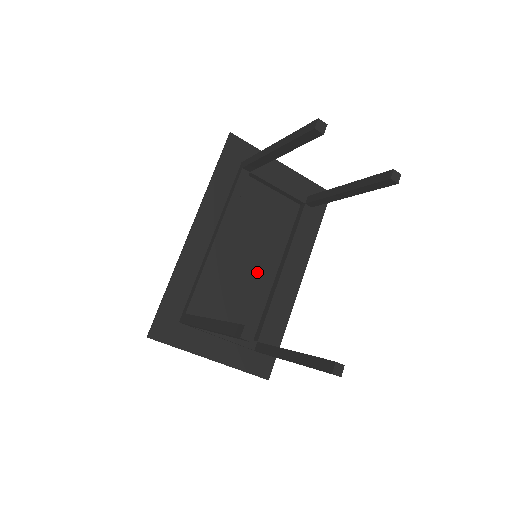
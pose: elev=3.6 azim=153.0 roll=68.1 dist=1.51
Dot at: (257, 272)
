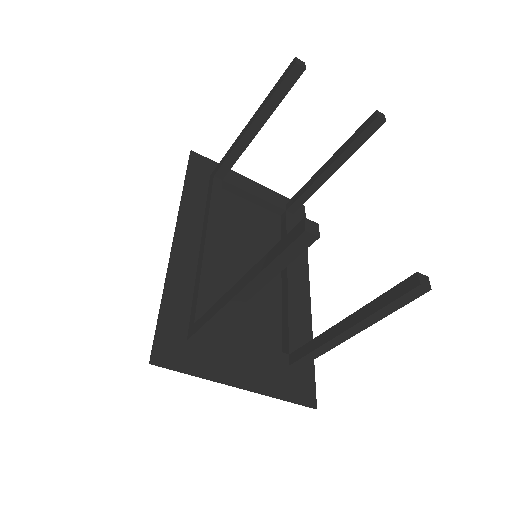
Dot at: occluded
